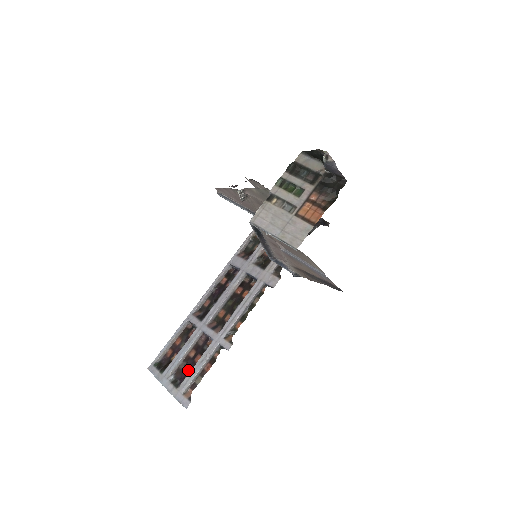
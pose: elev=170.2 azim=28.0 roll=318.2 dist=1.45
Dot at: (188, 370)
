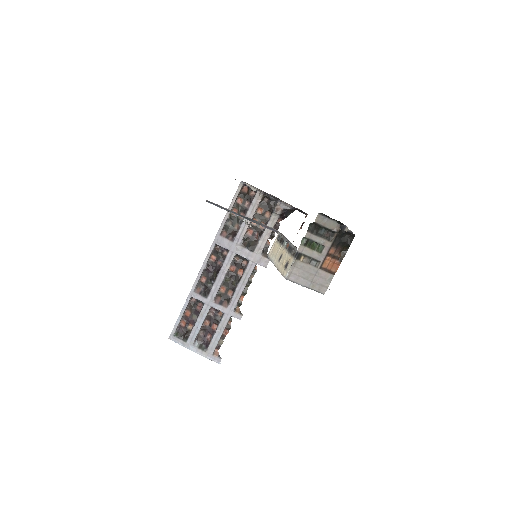
Dot at: (208, 336)
